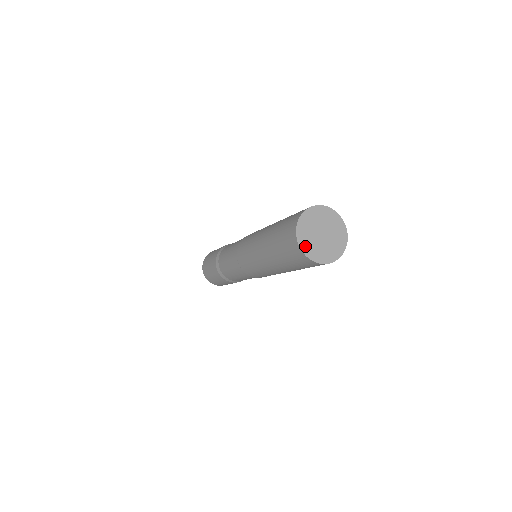
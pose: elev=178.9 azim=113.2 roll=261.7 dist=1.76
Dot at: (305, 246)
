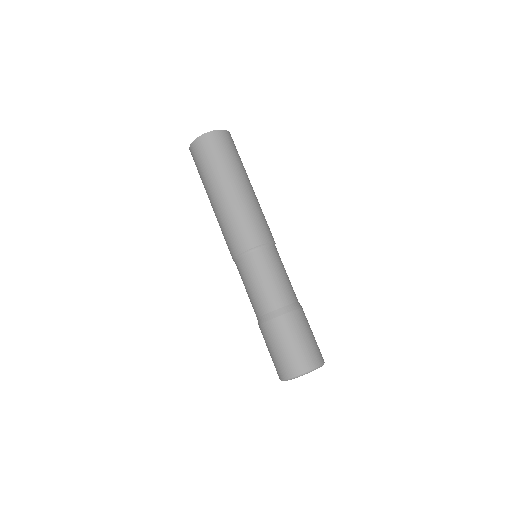
Dot at: occluded
